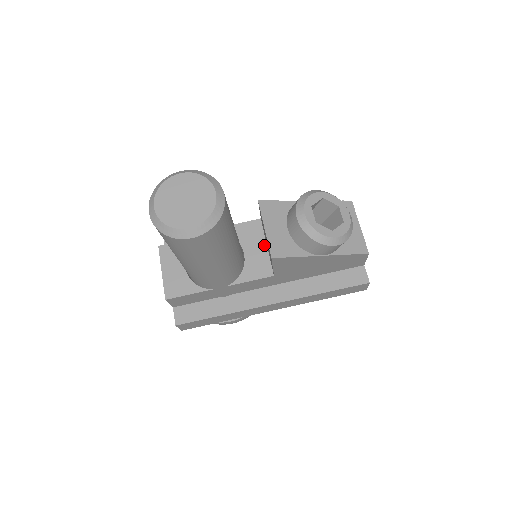
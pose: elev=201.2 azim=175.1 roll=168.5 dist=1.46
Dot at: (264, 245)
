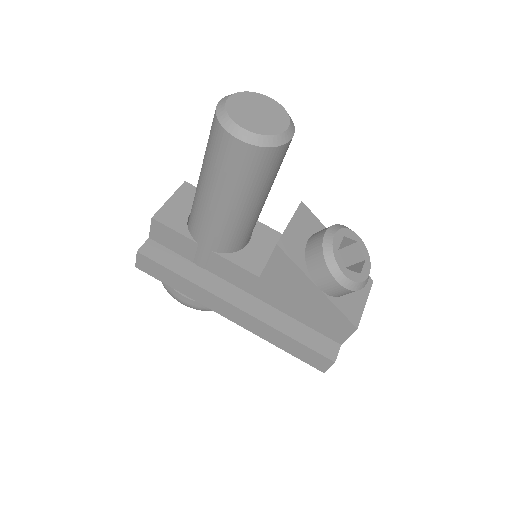
Dot at: (272, 250)
